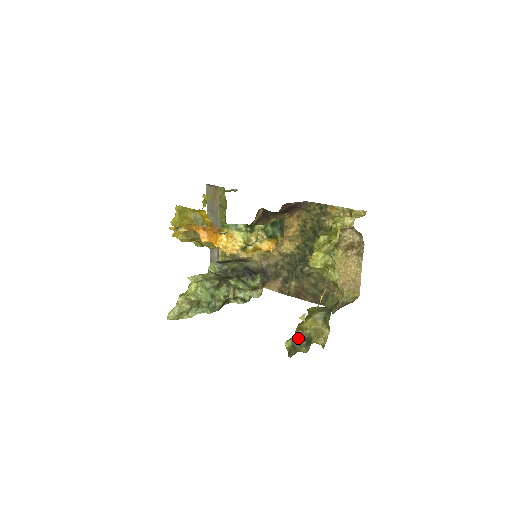
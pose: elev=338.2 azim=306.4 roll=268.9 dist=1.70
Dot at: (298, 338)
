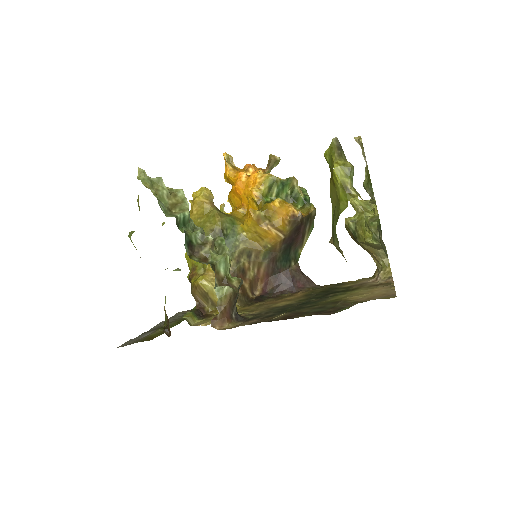
Dot at: occluded
